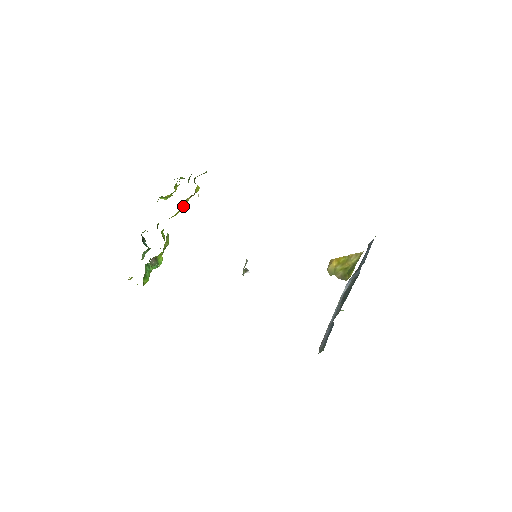
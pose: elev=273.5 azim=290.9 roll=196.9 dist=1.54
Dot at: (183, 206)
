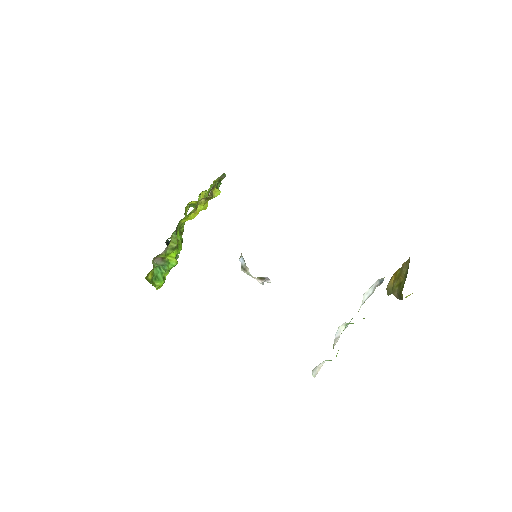
Dot at: (199, 209)
